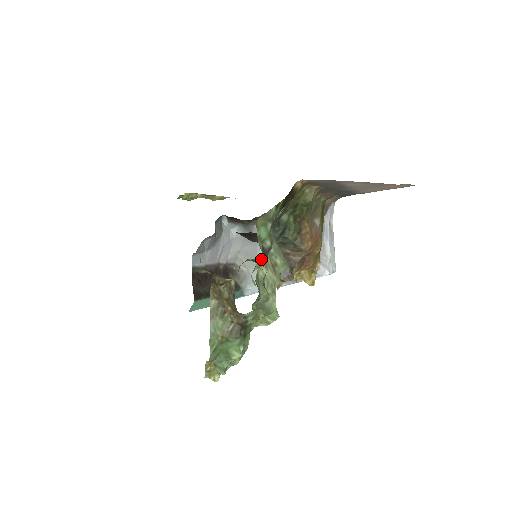
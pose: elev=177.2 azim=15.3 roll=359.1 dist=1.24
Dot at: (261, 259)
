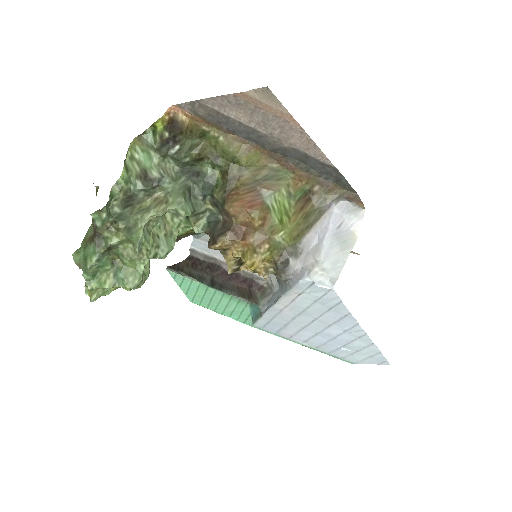
Dot at: occluded
